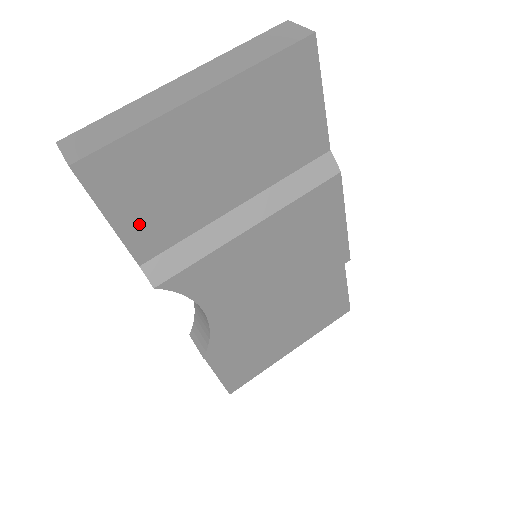
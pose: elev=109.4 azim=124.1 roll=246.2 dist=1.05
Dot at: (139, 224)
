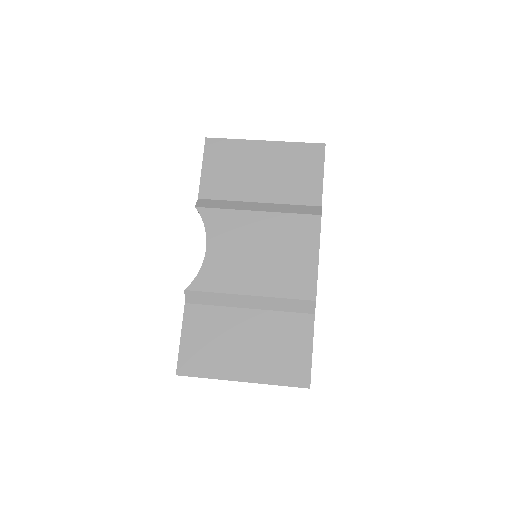
Dot at: (212, 177)
